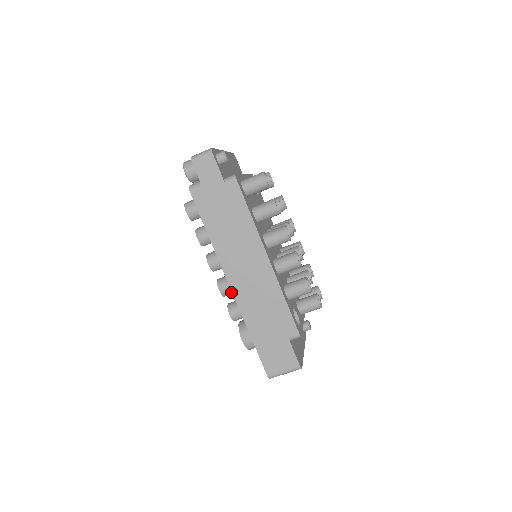
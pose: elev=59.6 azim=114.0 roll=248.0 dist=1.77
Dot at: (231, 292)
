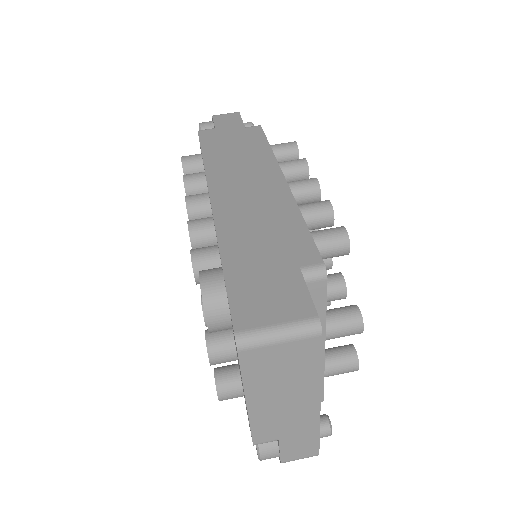
Dot at: (206, 232)
